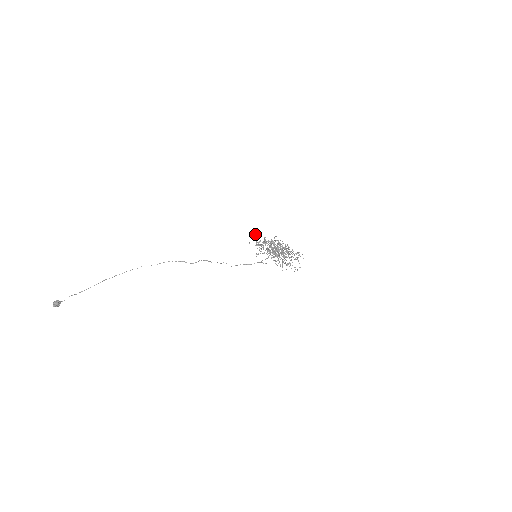
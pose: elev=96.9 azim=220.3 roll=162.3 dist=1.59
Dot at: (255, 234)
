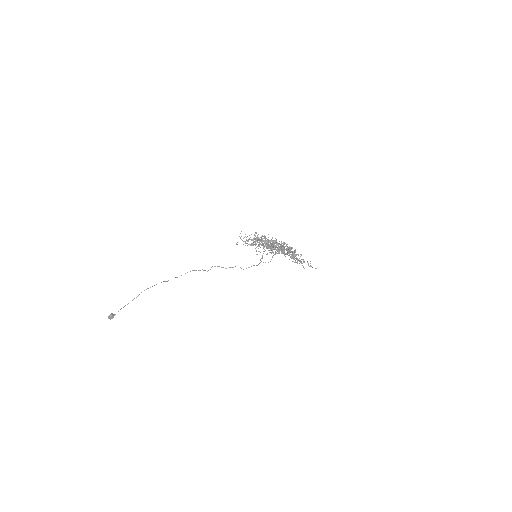
Dot at: (240, 233)
